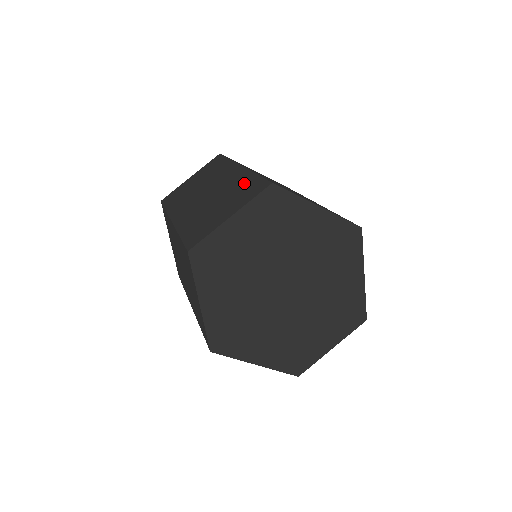
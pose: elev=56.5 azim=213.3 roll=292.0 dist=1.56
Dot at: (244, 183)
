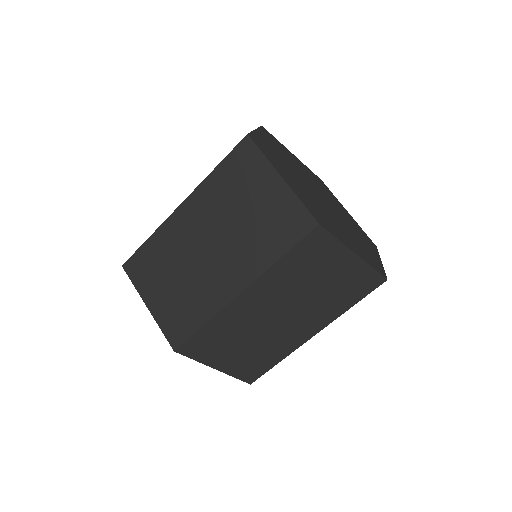
Dot at: occluded
